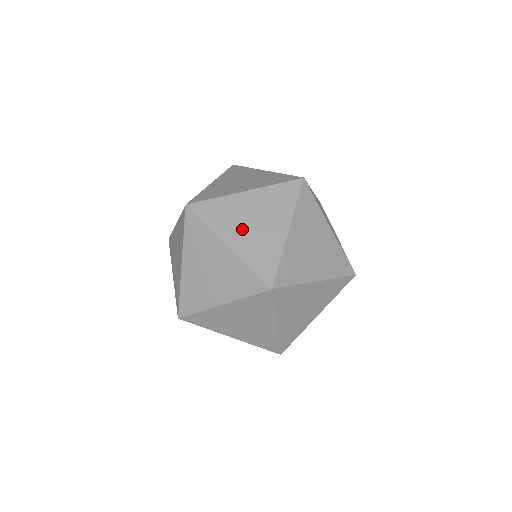
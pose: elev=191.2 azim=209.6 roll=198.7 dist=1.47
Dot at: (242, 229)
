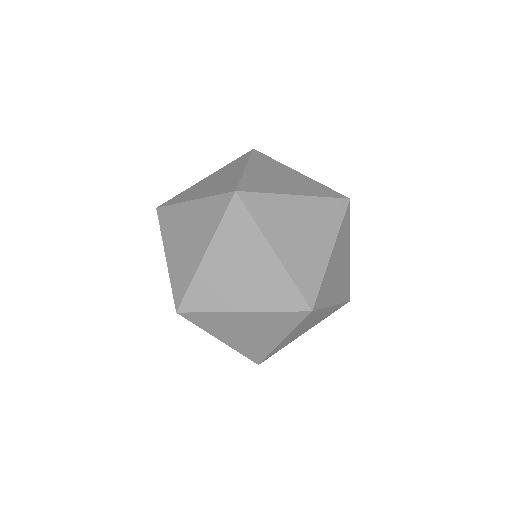
Dot at: (204, 188)
